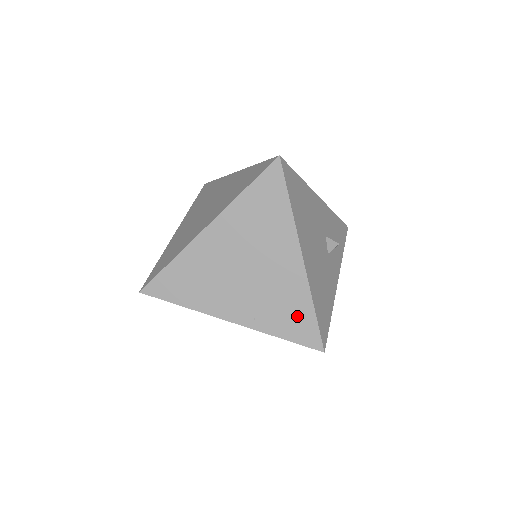
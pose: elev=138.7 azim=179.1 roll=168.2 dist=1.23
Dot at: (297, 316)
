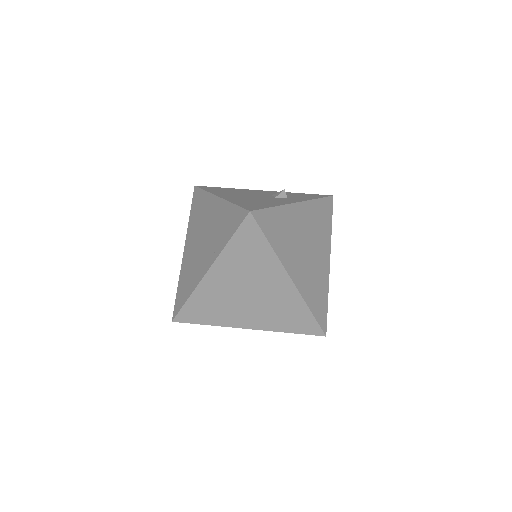
Dot at: (229, 220)
